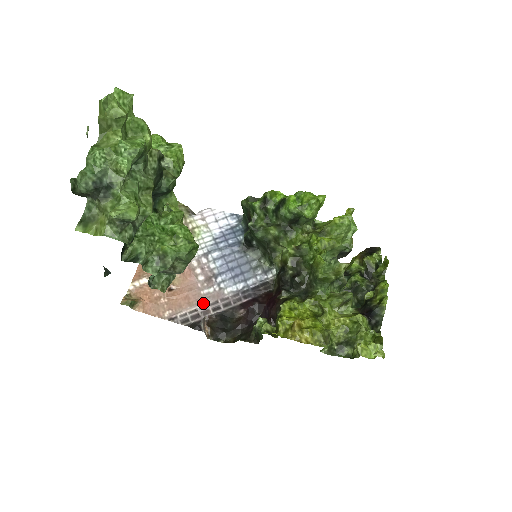
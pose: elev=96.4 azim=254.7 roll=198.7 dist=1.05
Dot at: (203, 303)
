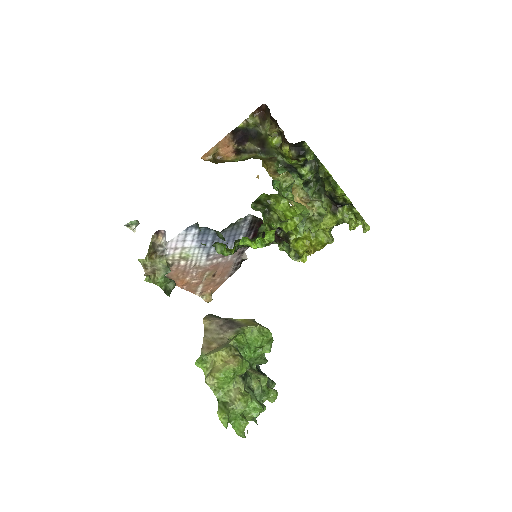
Dot at: (235, 260)
